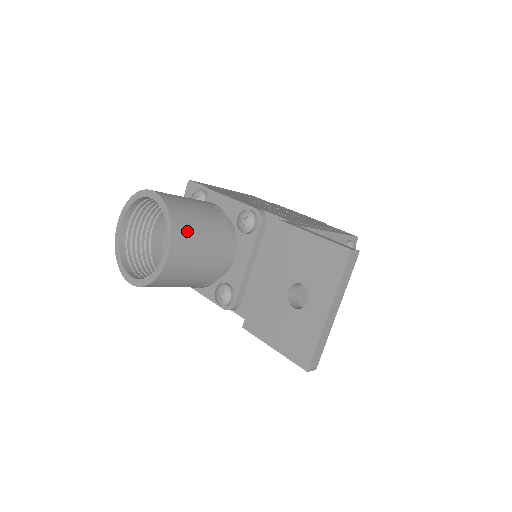
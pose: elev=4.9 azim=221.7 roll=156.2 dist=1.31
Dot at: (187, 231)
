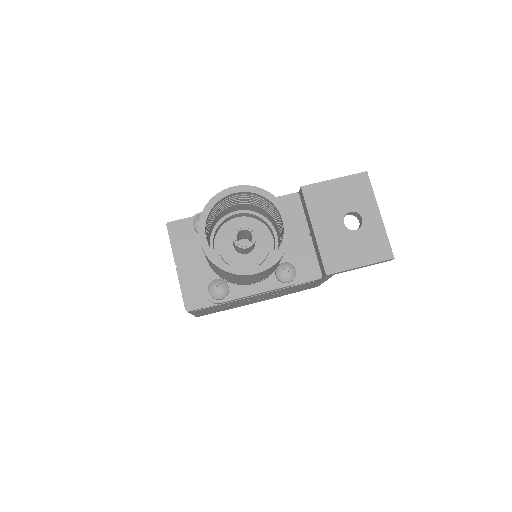
Dot at: occluded
